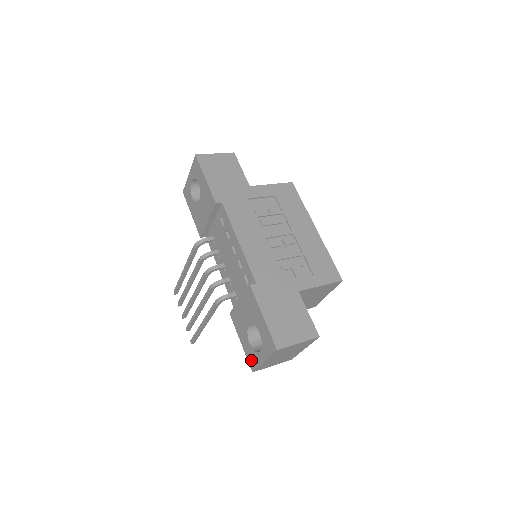
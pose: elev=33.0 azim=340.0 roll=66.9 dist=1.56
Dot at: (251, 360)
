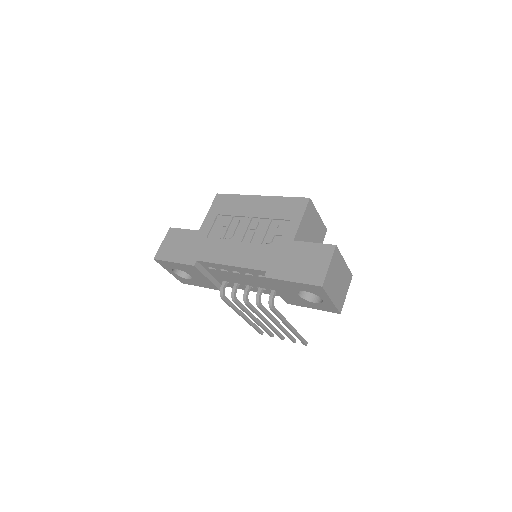
Dot at: (329, 309)
